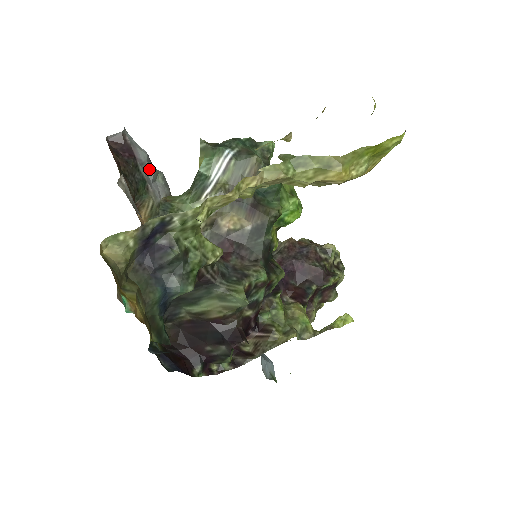
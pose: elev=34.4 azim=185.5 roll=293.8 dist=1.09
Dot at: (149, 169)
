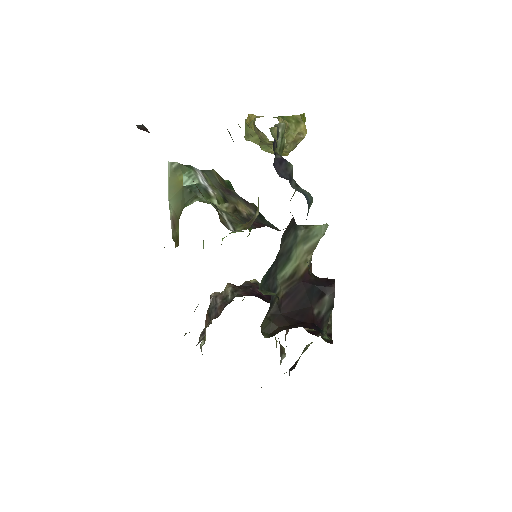
Dot at: occluded
